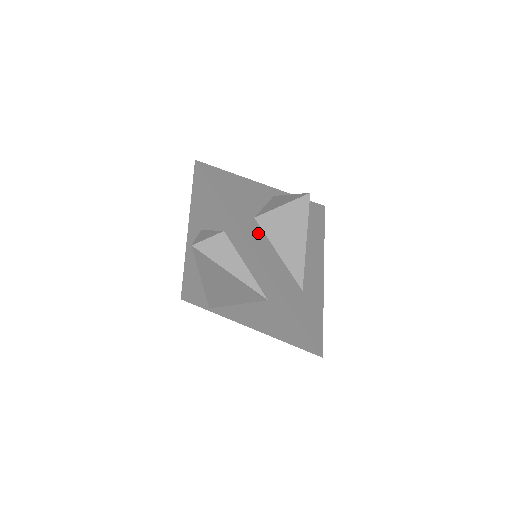
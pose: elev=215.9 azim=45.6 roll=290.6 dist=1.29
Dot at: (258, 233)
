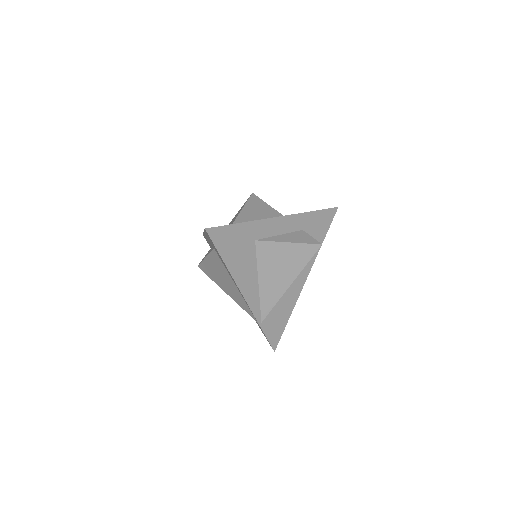
Dot at: occluded
